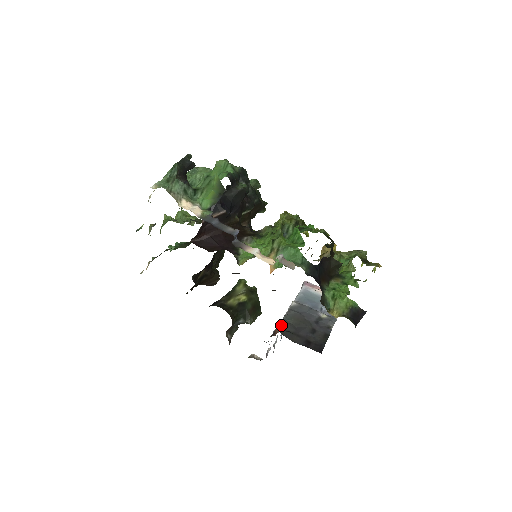
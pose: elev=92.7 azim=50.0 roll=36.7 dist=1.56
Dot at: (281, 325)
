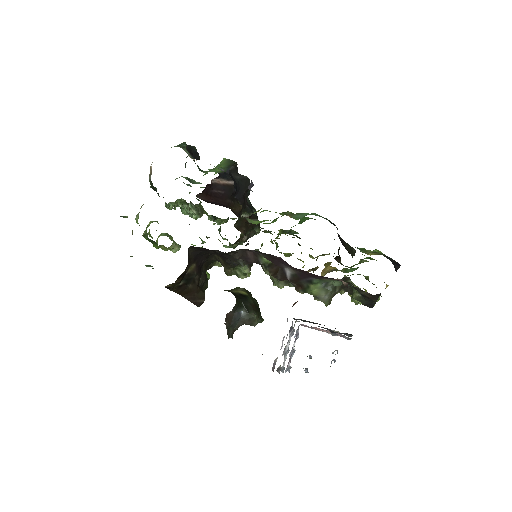
Dot at: occluded
